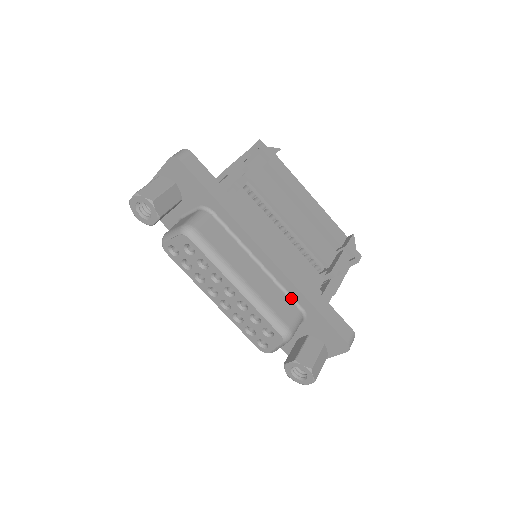
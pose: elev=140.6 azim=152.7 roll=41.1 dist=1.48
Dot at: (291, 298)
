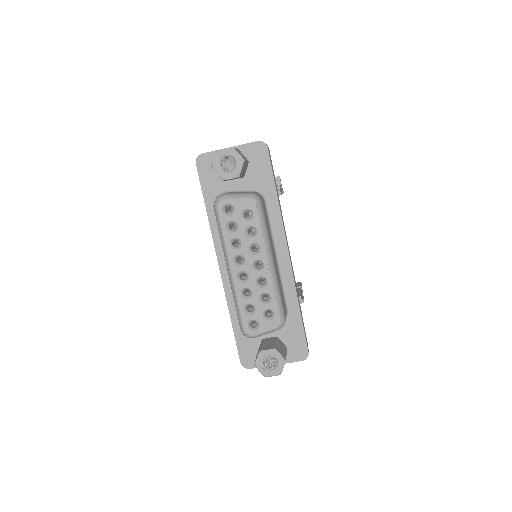
Dot at: (285, 297)
